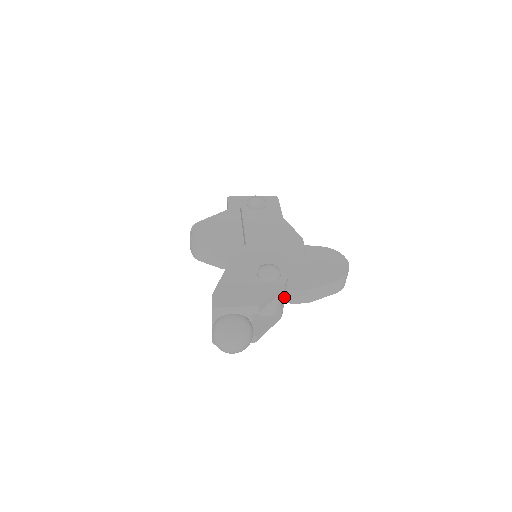
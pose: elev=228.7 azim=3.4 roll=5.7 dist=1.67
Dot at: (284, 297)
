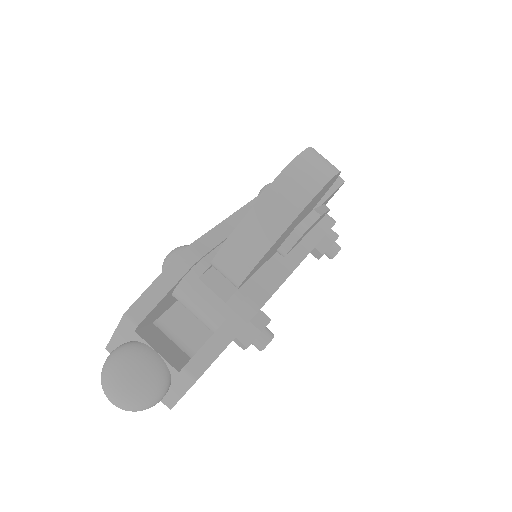
Dot at: occluded
